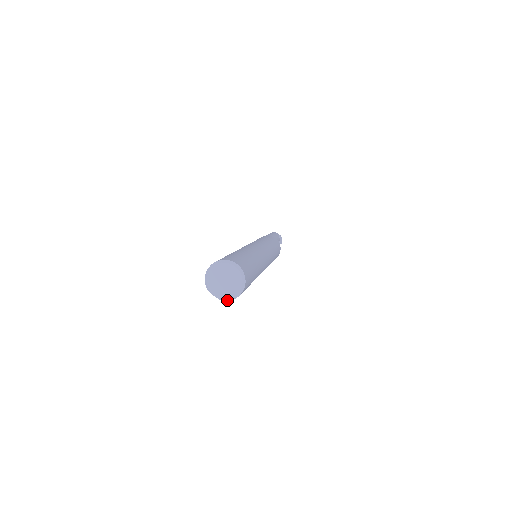
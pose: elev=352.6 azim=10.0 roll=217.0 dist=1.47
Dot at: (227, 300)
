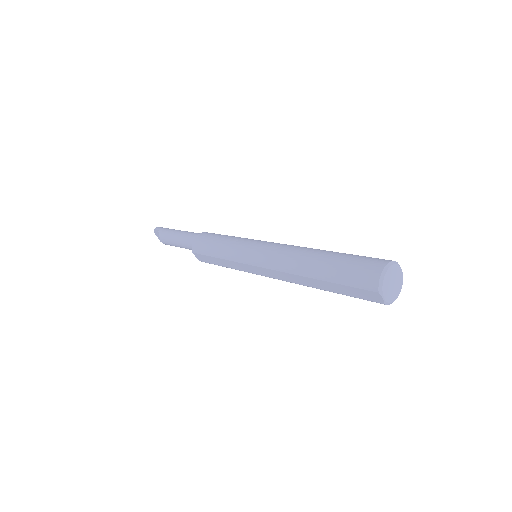
Dot at: (389, 304)
